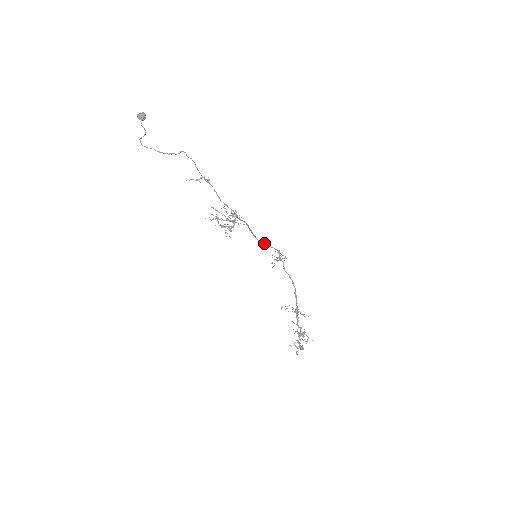
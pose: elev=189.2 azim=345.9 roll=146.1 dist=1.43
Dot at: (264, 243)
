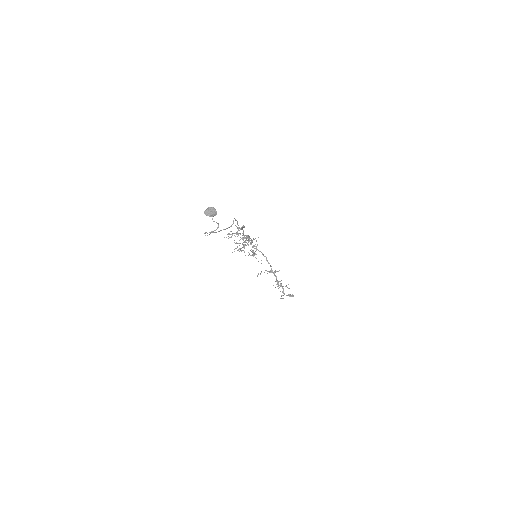
Dot at: occluded
